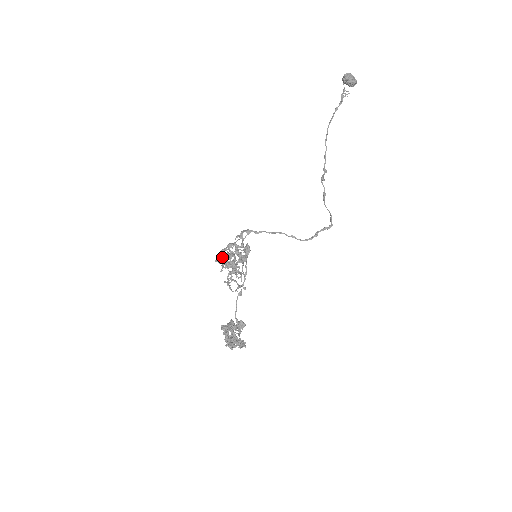
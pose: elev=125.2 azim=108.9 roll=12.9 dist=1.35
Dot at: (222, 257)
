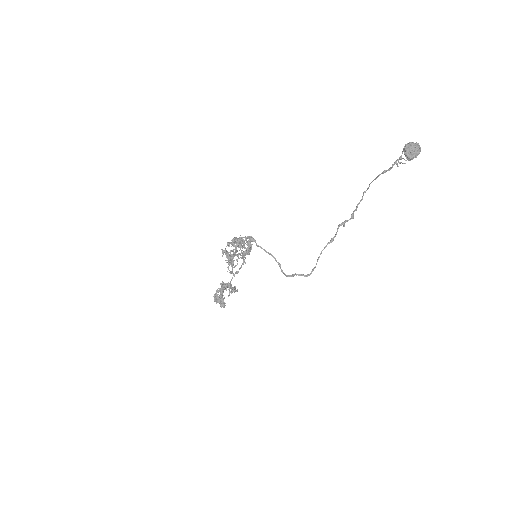
Dot at: (233, 243)
